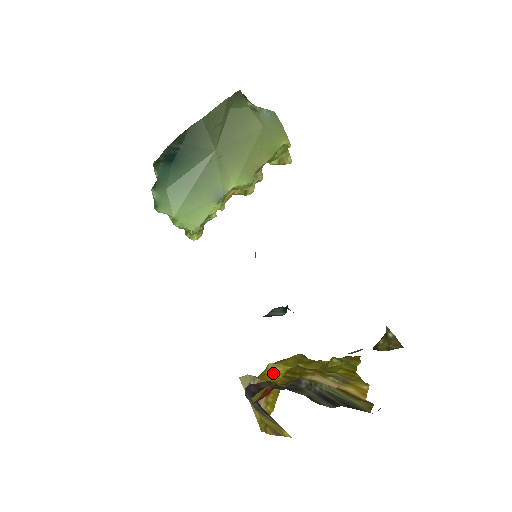
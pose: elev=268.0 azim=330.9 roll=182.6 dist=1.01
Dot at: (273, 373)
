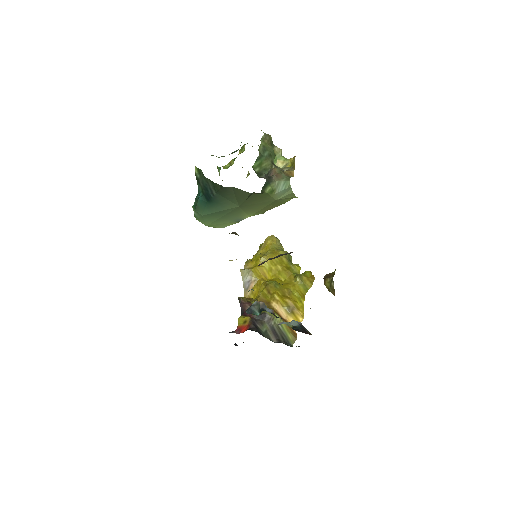
Dot at: (262, 267)
